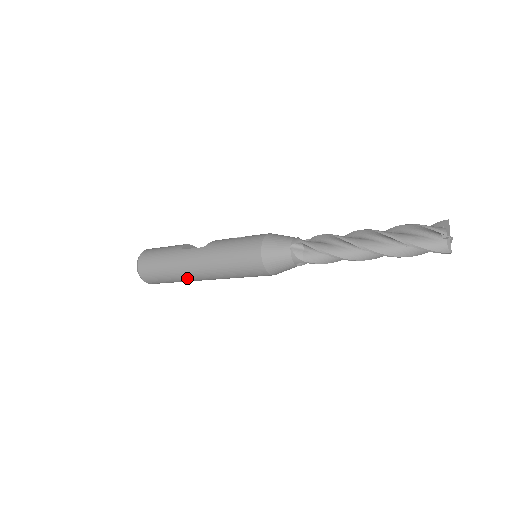
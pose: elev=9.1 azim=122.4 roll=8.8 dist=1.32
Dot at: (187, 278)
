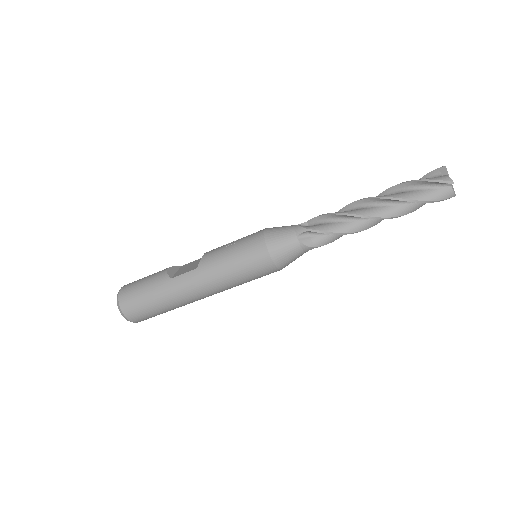
Dot at: (187, 303)
